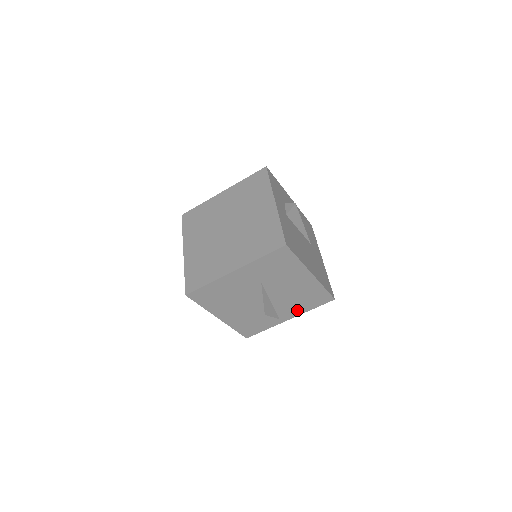
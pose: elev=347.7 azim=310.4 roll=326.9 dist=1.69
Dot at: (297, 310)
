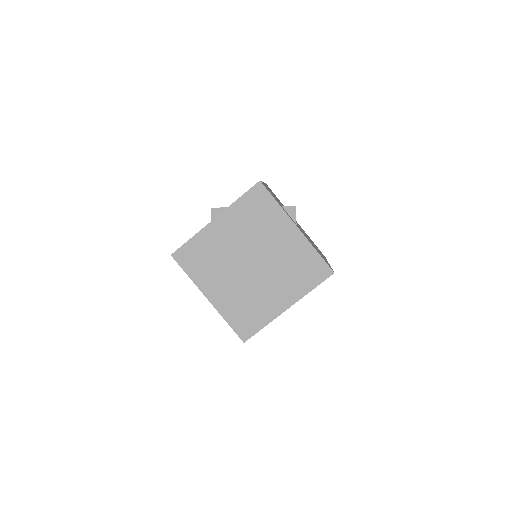
Dot at: occluded
